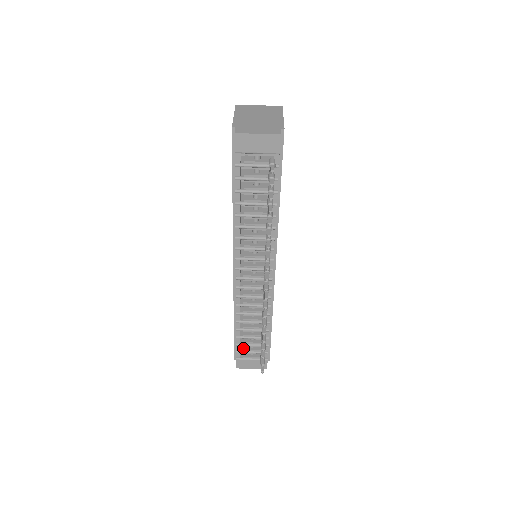
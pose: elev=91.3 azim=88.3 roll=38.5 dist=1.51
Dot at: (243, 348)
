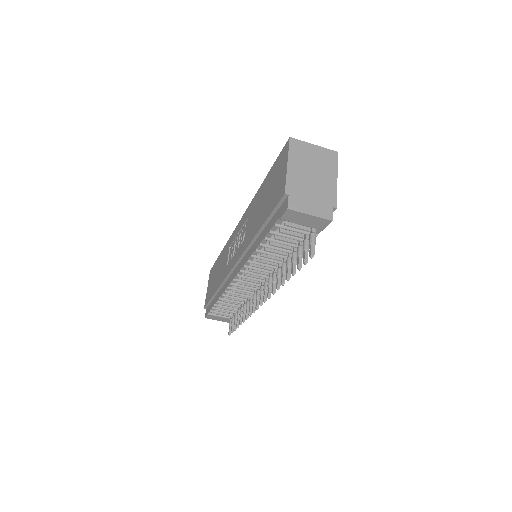
Dot at: occluded
